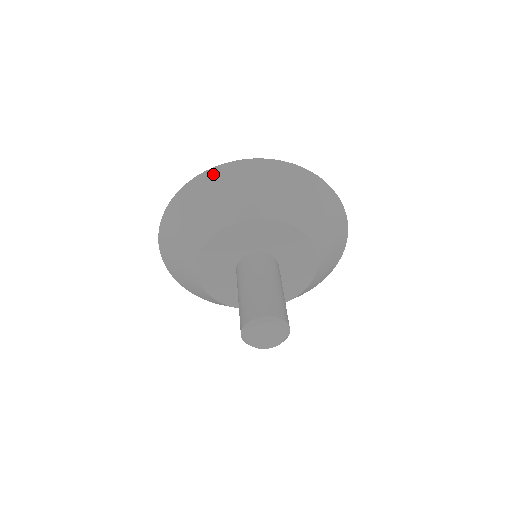
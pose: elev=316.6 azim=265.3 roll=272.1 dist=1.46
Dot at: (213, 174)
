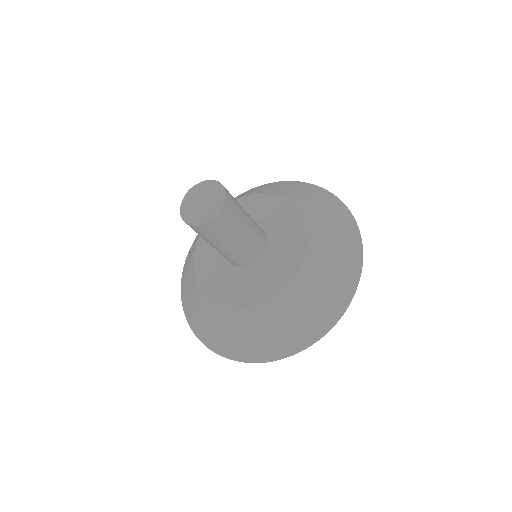
Dot at: (285, 182)
